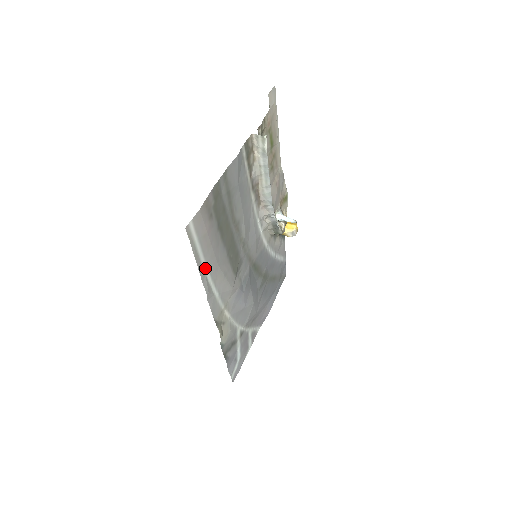
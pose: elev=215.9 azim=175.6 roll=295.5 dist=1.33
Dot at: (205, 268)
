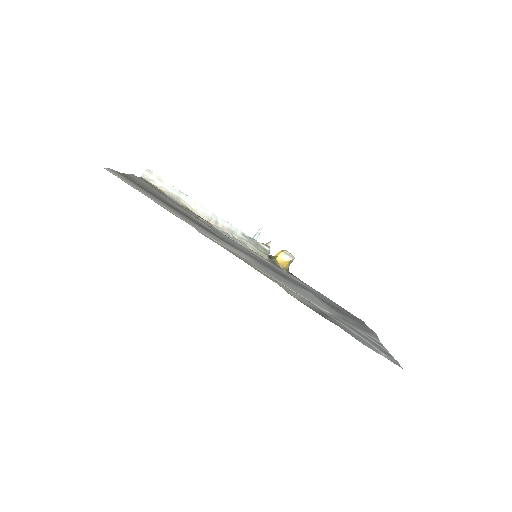
Dot at: (166, 209)
